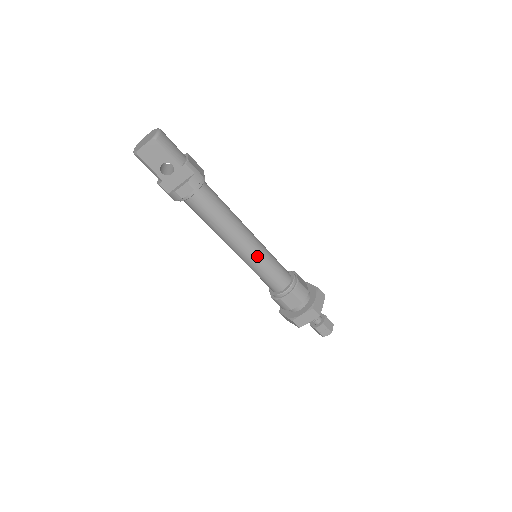
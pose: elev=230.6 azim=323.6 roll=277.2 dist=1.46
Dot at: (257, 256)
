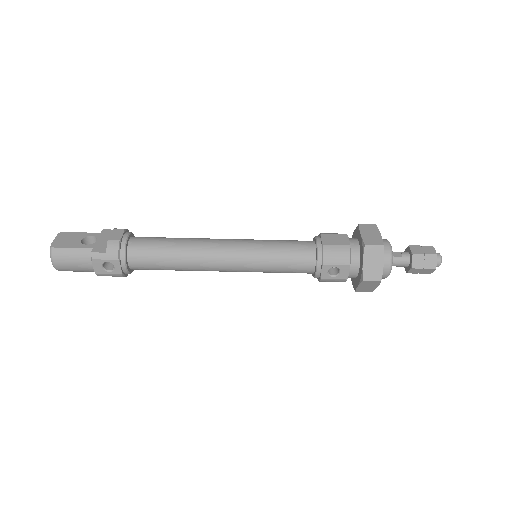
Dot at: (248, 240)
